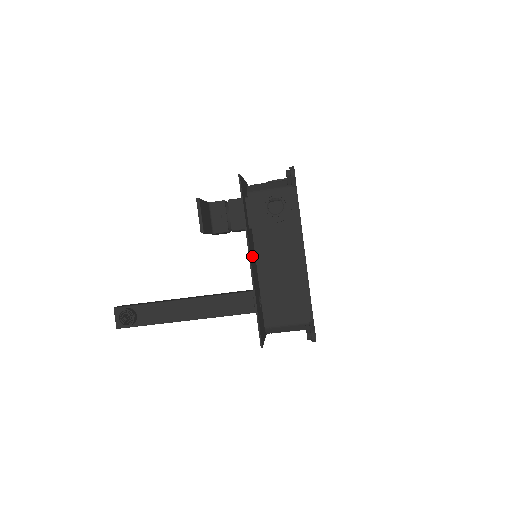
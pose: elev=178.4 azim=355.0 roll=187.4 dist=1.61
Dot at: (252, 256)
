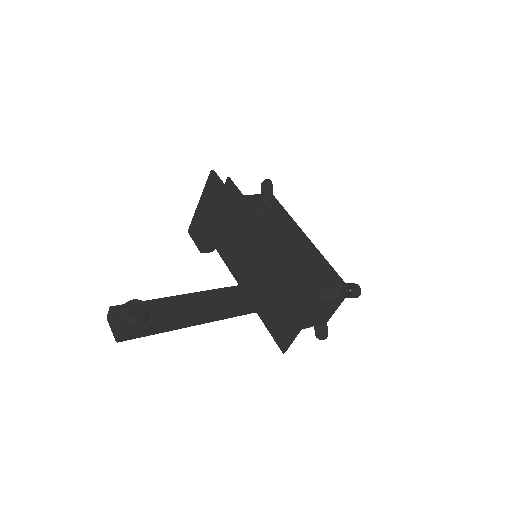
Dot at: (259, 244)
